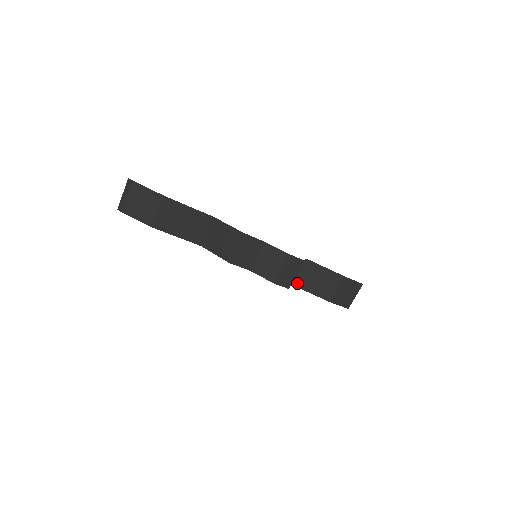
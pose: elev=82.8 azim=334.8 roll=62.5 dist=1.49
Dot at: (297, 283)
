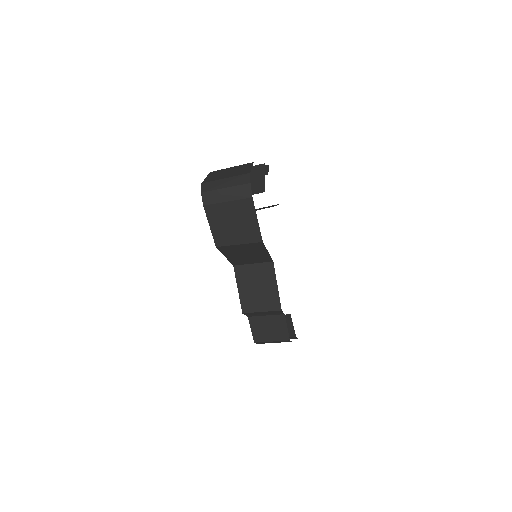
Dot at: occluded
